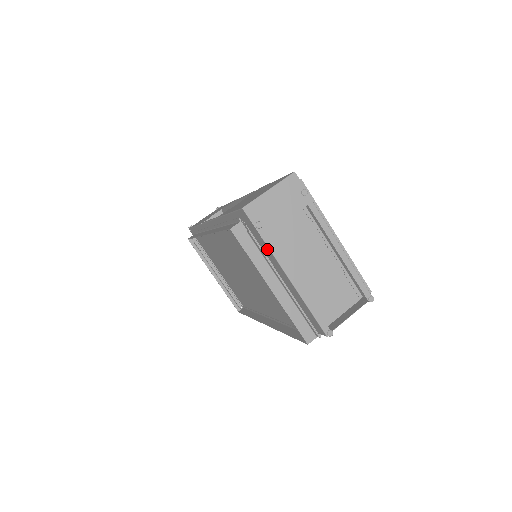
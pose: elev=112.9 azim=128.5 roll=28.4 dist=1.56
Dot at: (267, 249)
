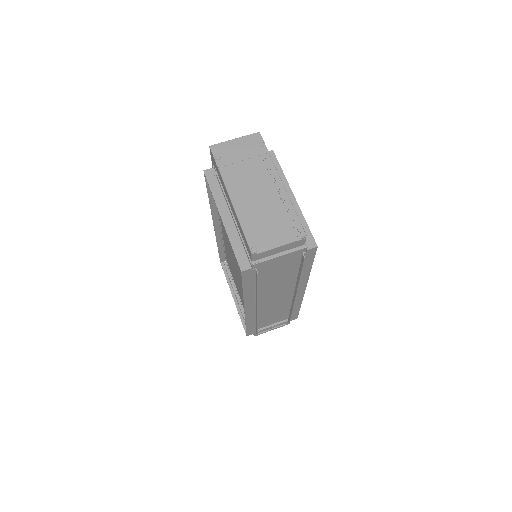
Dot at: (221, 179)
